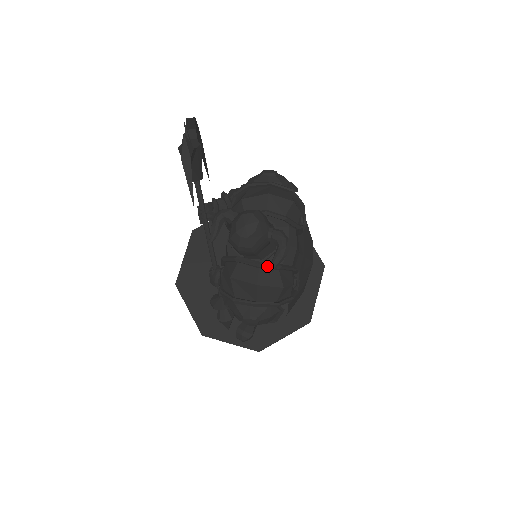
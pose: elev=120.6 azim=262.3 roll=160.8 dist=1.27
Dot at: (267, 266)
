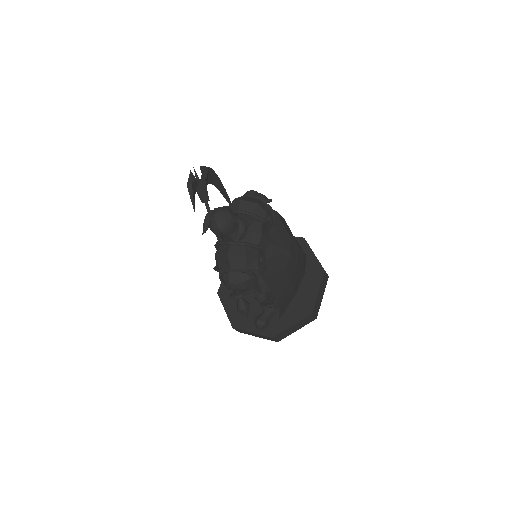
Dot at: occluded
